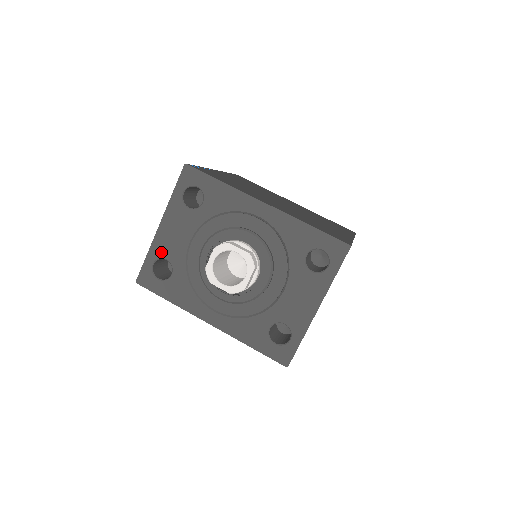
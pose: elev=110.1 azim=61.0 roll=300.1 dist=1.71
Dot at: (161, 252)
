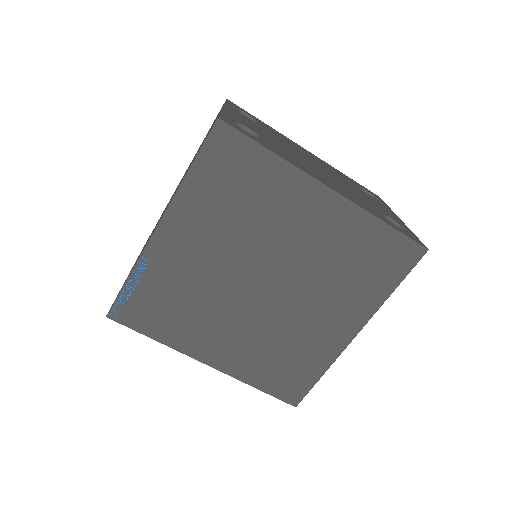
Dot at: occluded
